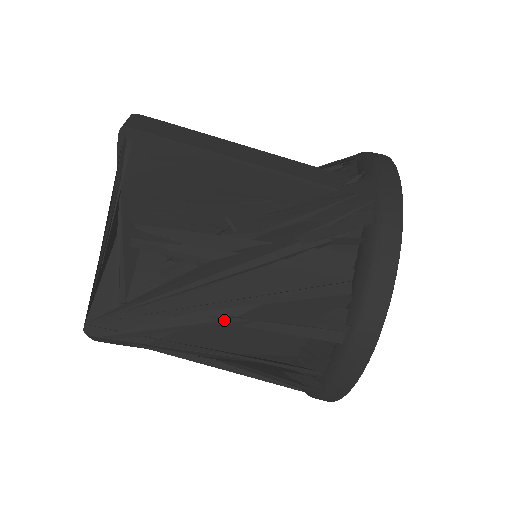
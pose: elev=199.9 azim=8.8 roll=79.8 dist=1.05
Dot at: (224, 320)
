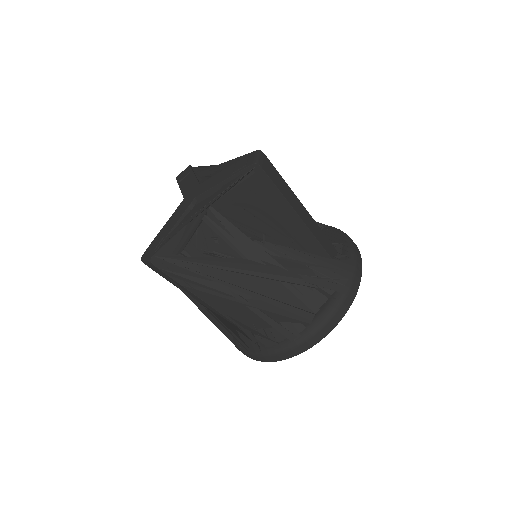
Dot at: (238, 298)
